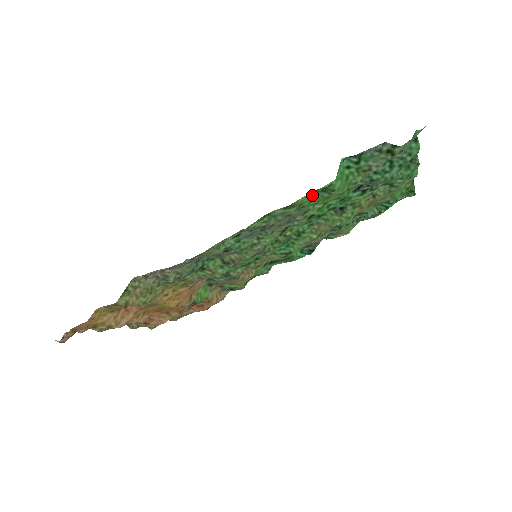
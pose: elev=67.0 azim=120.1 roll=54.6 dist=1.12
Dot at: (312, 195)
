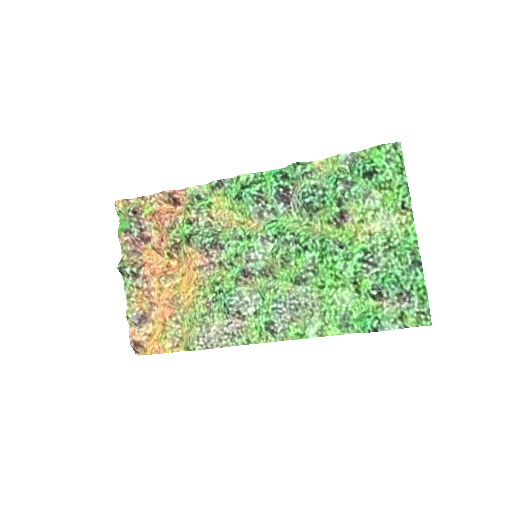
Dot at: (337, 325)
